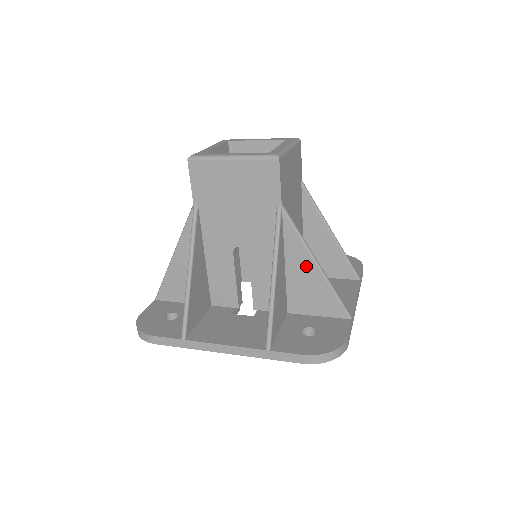
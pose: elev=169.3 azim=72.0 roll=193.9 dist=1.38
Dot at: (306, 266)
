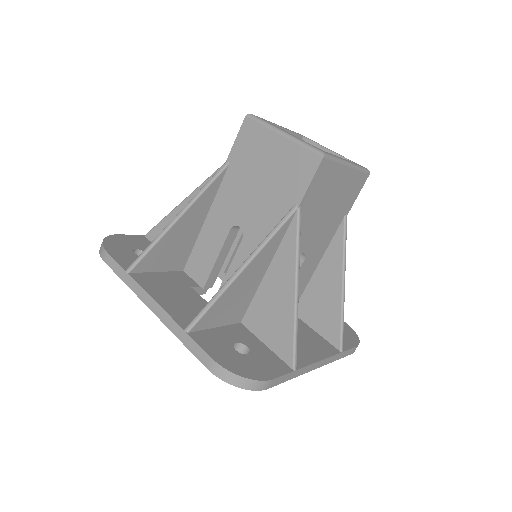
Dot at: (285, 284)
